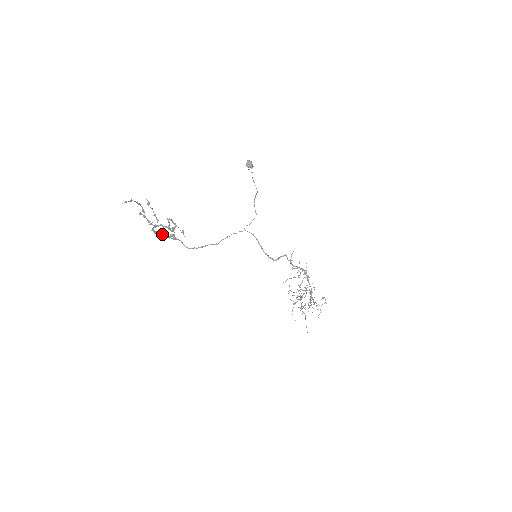
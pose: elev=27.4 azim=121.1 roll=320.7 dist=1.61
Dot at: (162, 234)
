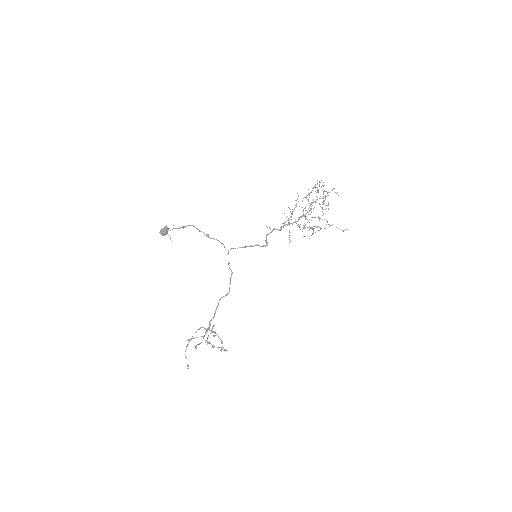
Dot at: (212, 318)
